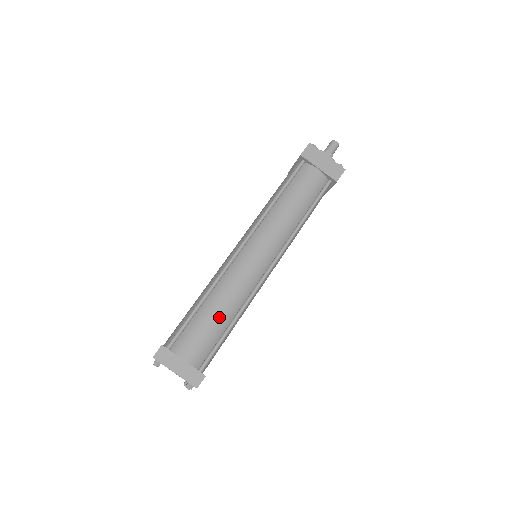
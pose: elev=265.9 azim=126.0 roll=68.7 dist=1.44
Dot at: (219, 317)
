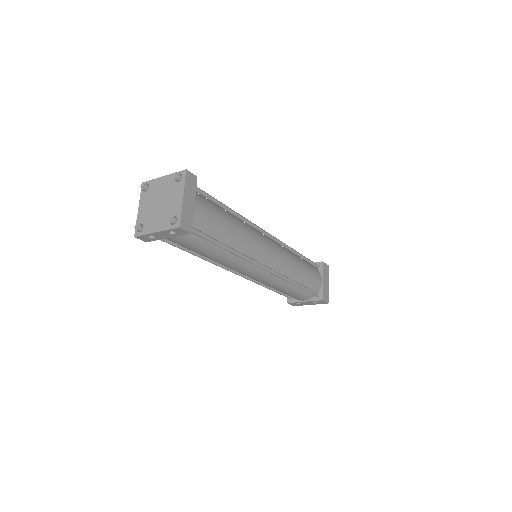
Dot at: (230, 231)
